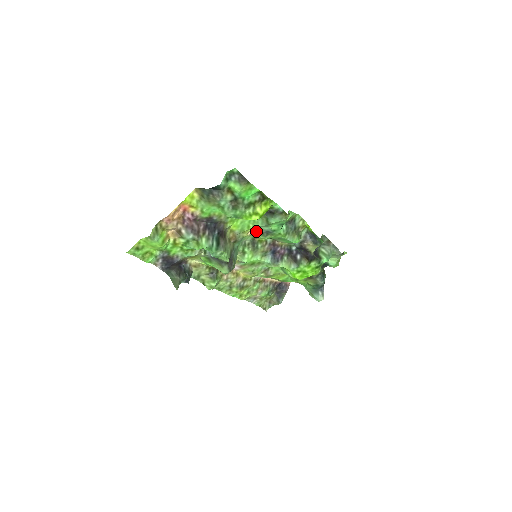
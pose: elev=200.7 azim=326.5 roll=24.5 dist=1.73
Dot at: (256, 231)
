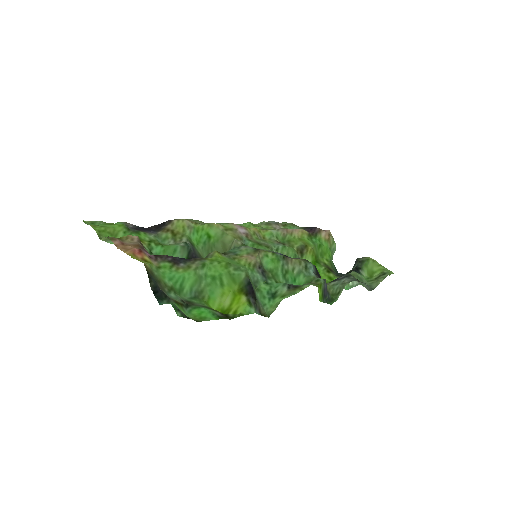
Dot at: (256, 257)
